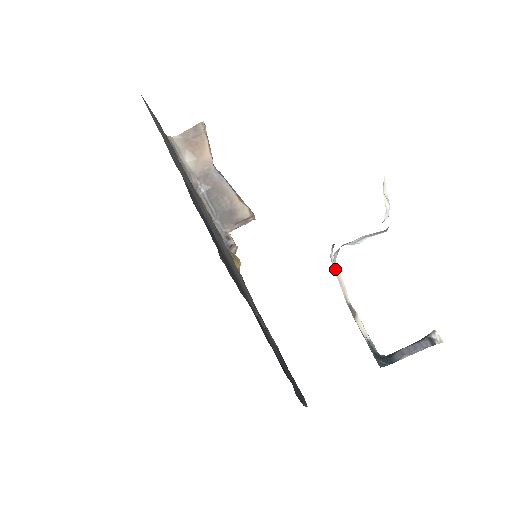
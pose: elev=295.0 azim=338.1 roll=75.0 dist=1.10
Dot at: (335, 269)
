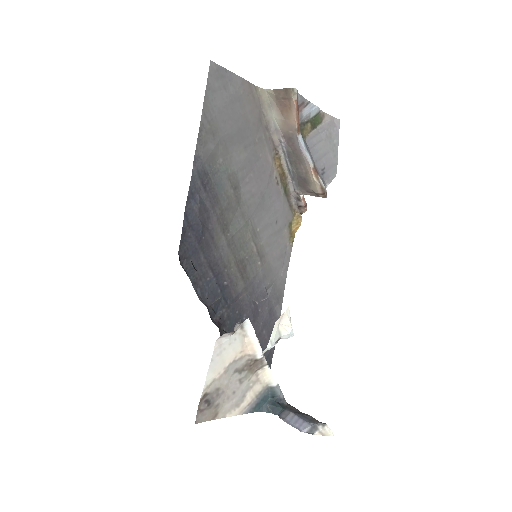
Dot at: (248, 333)
